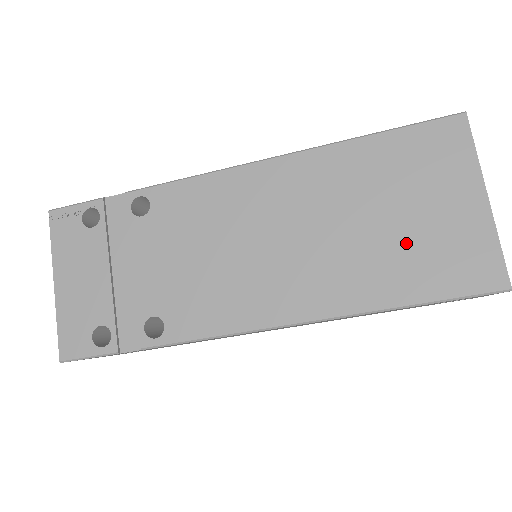
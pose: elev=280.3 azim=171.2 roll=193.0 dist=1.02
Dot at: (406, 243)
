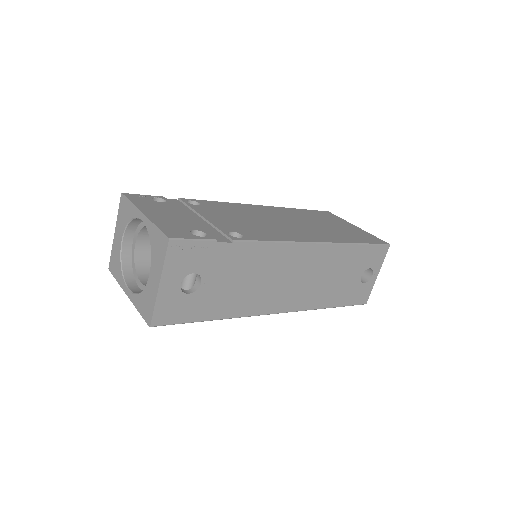
Dot at: (340, 230)
